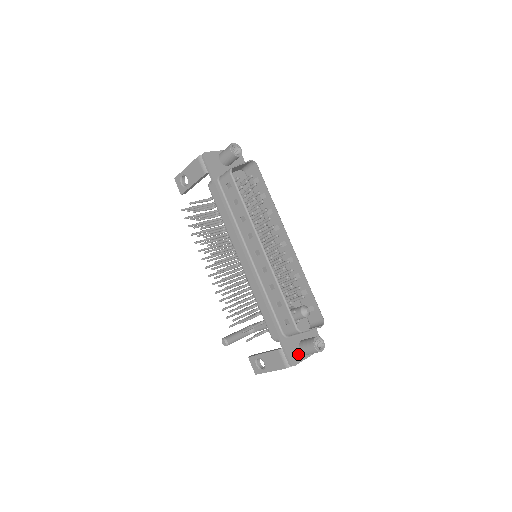
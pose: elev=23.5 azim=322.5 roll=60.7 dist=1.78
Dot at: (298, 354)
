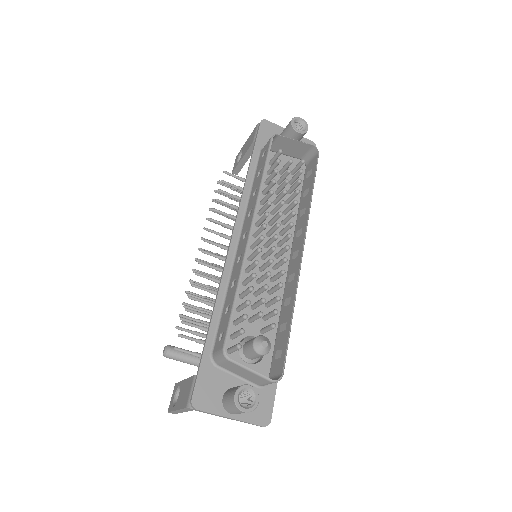
Dot at: (215, 399)
